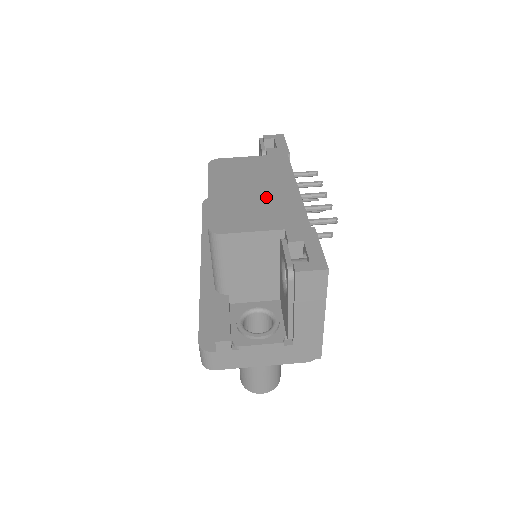
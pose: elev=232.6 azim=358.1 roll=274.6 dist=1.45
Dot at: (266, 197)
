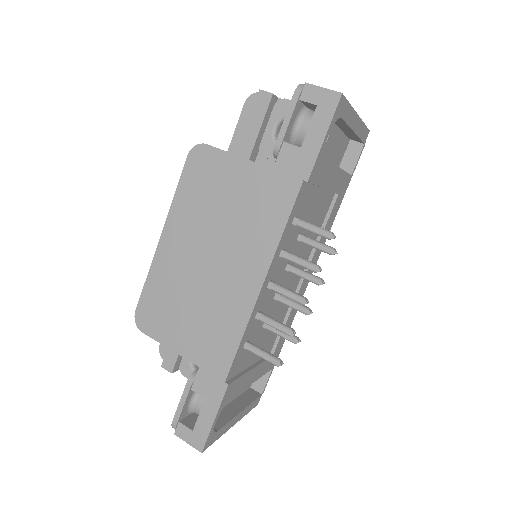
Dot at: (212, 290)
